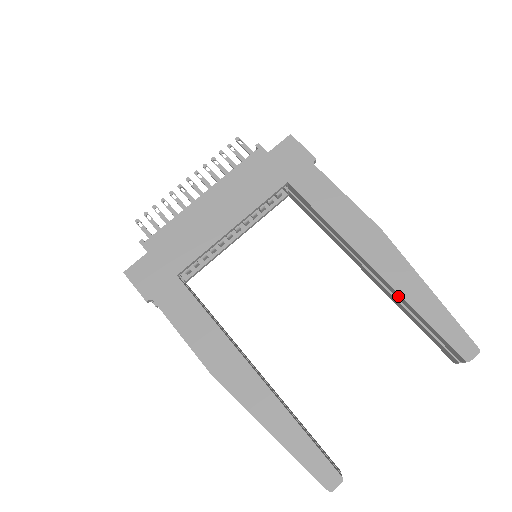
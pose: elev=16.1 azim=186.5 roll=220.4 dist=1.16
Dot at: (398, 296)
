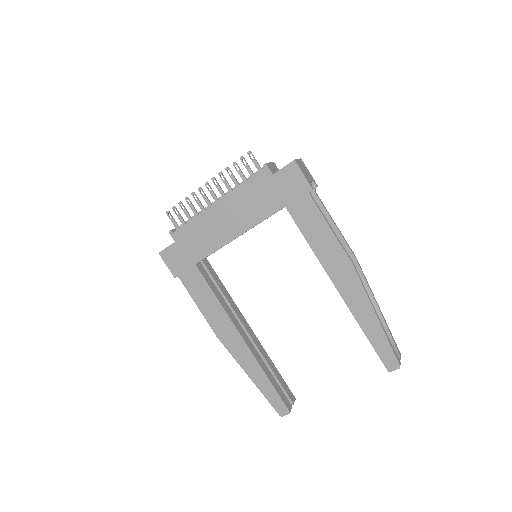
Dot at: (354, 314)
